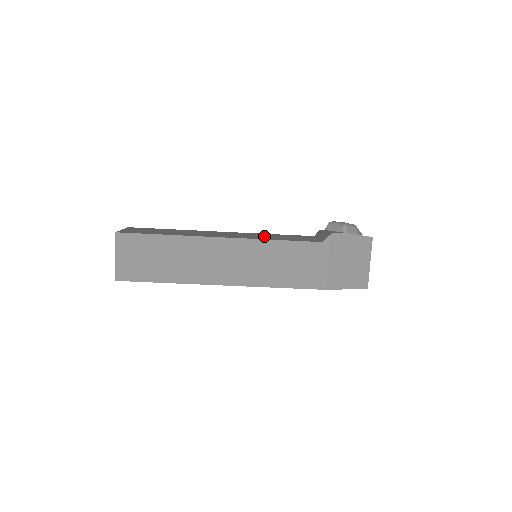
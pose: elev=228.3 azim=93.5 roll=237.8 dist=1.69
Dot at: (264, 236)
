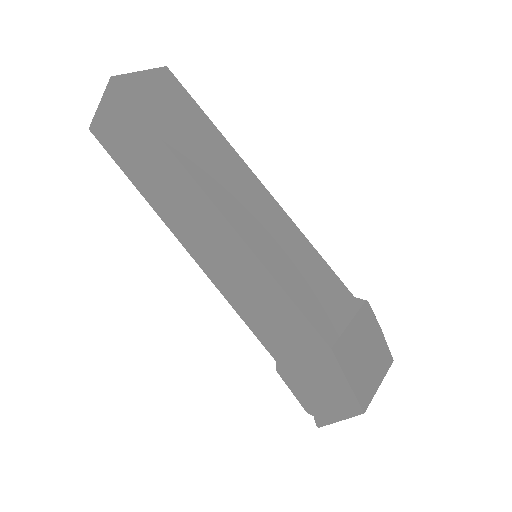
Dot at: occluded
